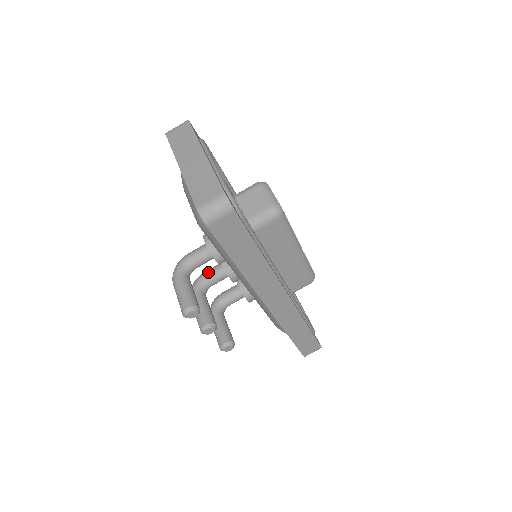
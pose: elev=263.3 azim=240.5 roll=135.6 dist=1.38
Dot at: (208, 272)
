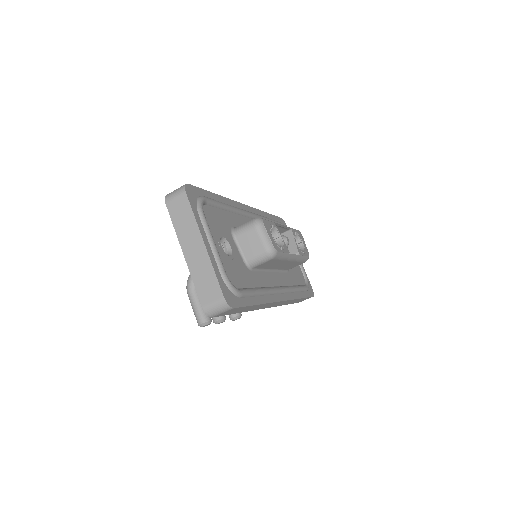
Dot at: occluded
